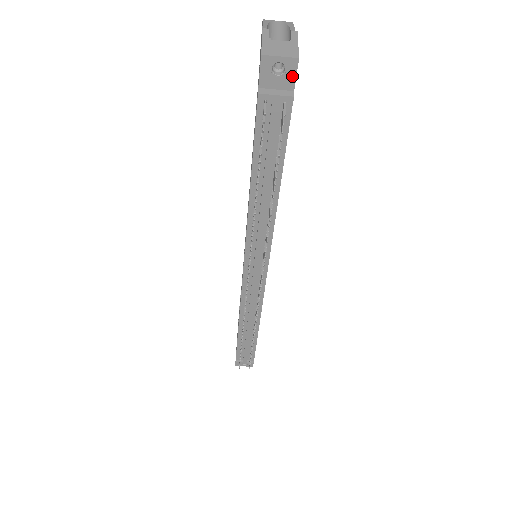
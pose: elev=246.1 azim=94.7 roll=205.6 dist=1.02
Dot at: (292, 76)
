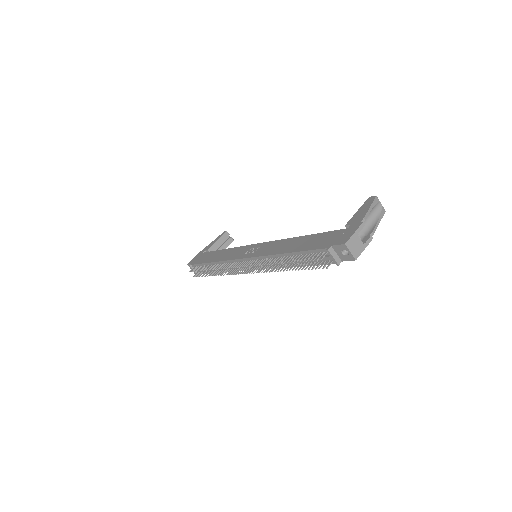
Dot at: (347, 259)
